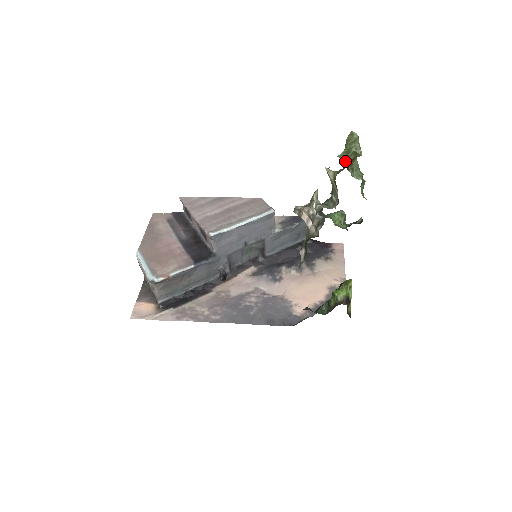
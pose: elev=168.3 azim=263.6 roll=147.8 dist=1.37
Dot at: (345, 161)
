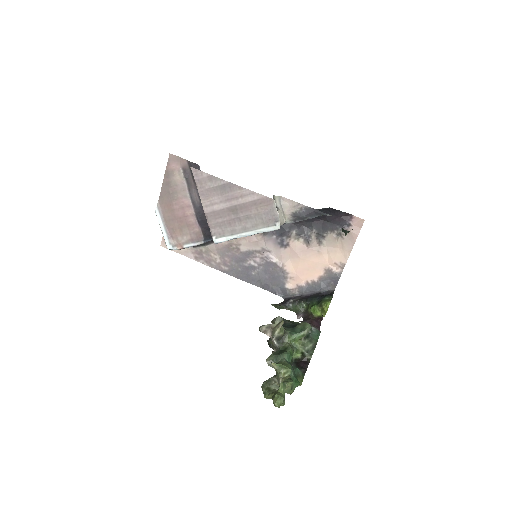
Dot at: occluded
